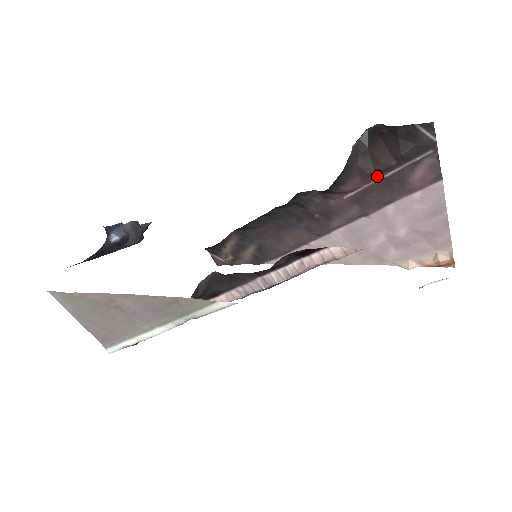
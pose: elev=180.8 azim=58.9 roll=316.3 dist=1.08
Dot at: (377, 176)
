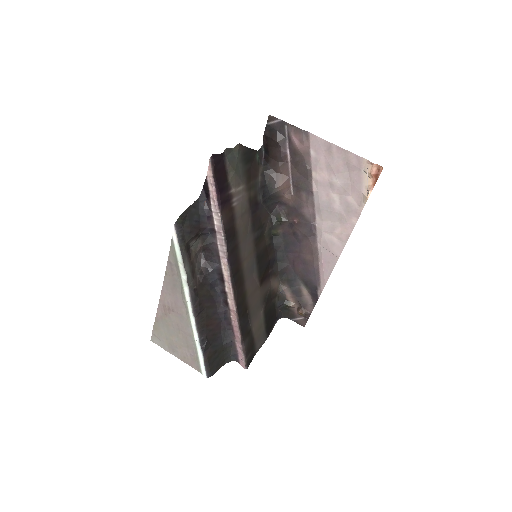
Dot at: (286, 165)
